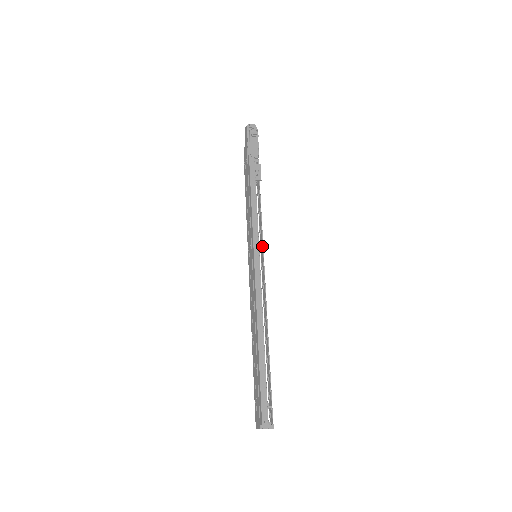
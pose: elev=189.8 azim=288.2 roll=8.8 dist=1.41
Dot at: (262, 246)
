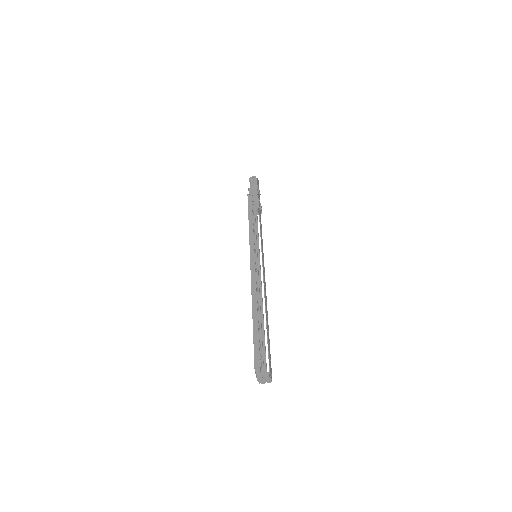
Dot at: (261, 248)
